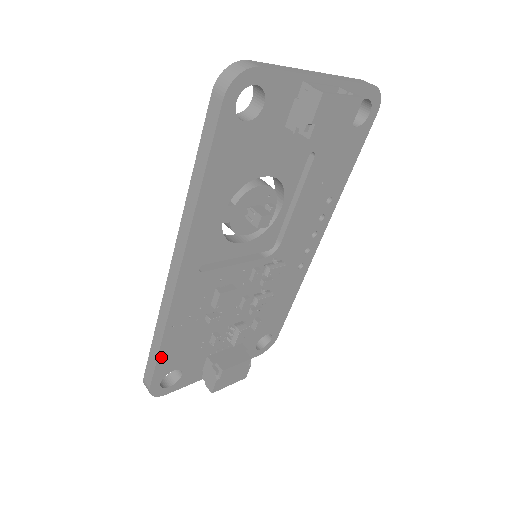
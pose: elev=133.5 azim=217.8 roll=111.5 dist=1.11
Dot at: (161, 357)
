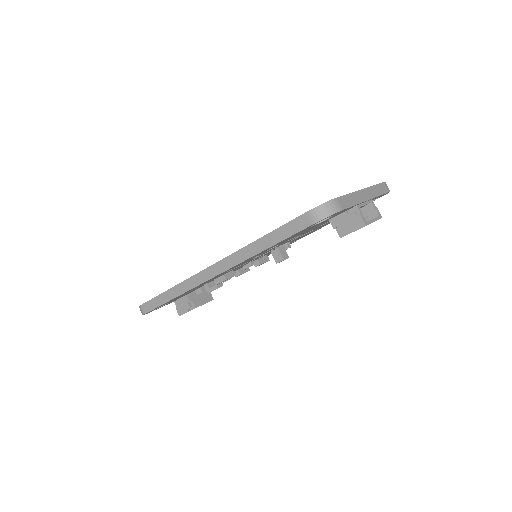
Dot at: occluded
